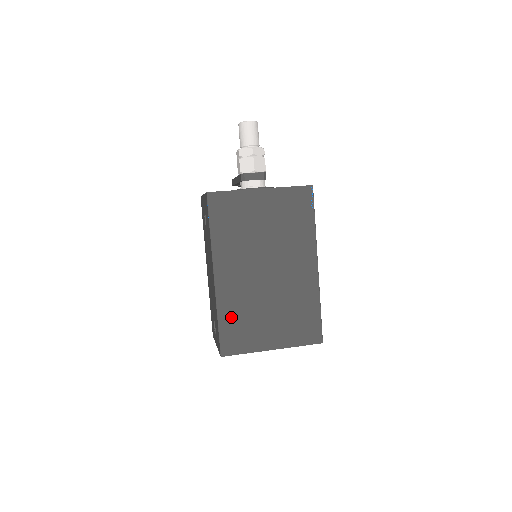
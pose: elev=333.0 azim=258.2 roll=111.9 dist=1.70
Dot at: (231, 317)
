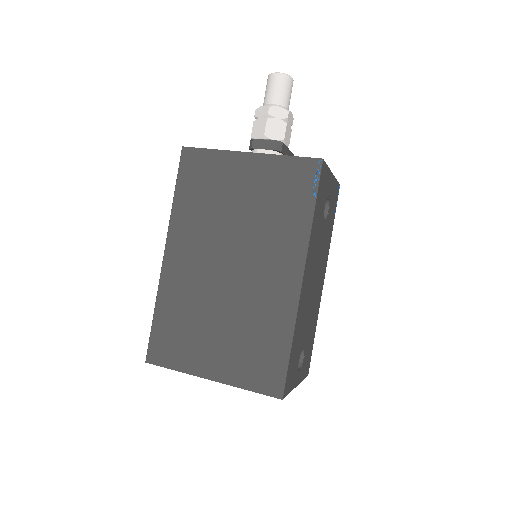
Dot at: (170, 314)
